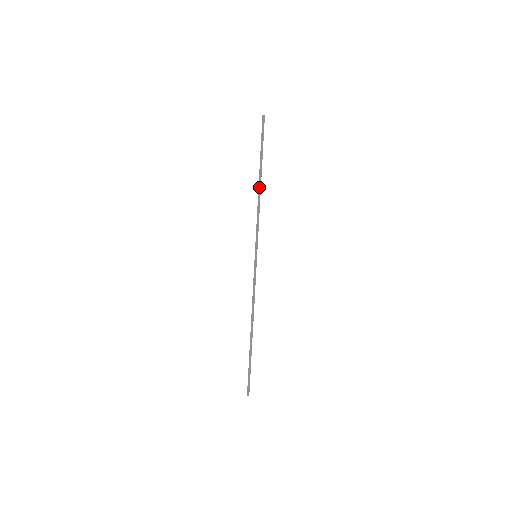
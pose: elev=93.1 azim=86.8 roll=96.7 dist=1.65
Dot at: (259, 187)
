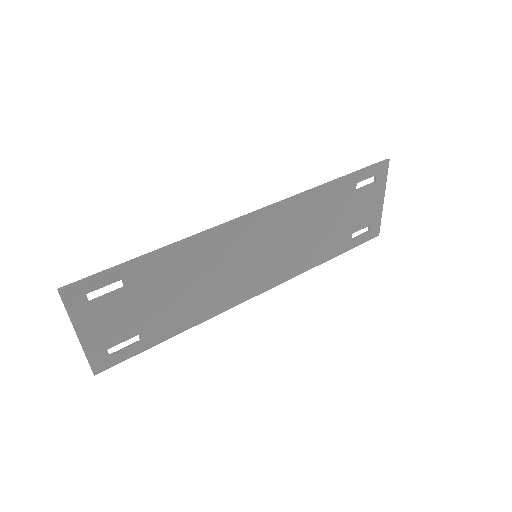
Dot at: (327, 183)
